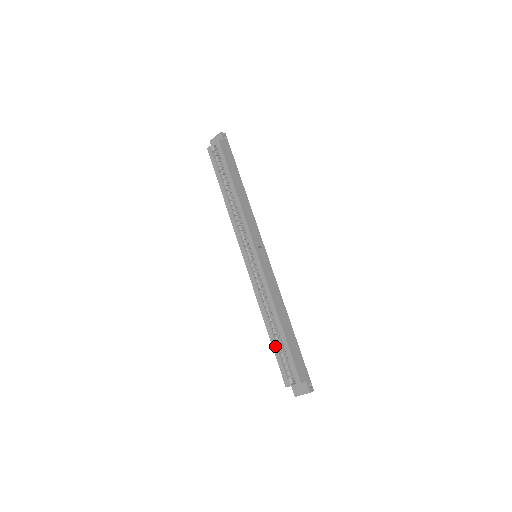
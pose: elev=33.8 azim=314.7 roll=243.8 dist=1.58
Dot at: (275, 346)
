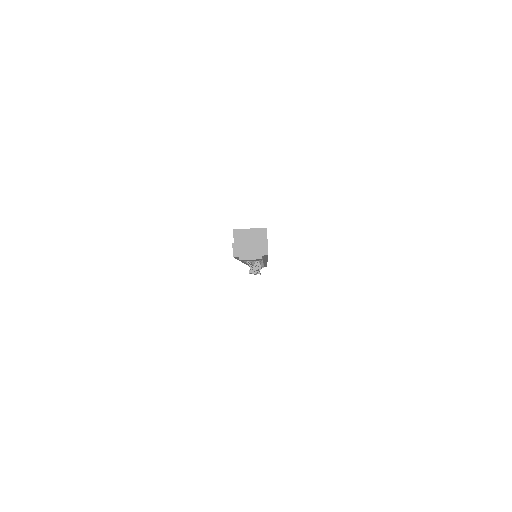
Dot at: occluded
